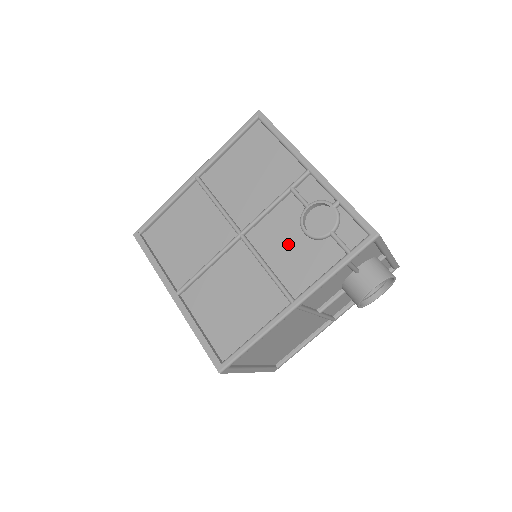
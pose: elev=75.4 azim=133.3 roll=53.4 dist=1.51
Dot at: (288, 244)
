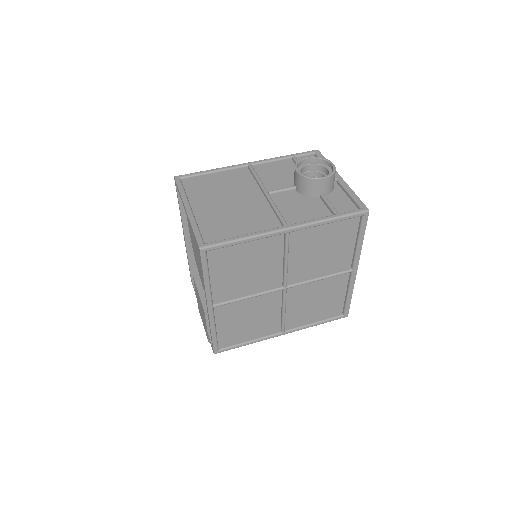
Dot at: occluded
